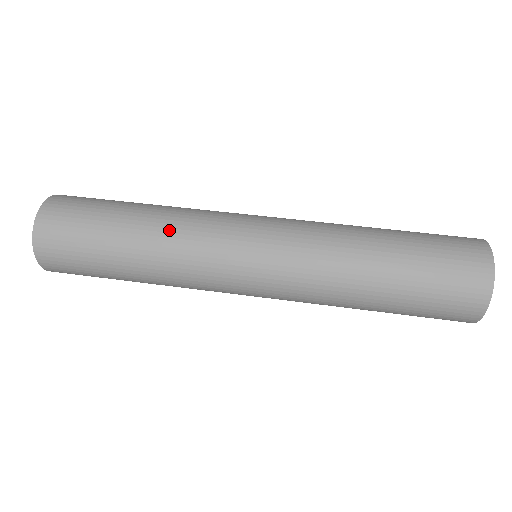
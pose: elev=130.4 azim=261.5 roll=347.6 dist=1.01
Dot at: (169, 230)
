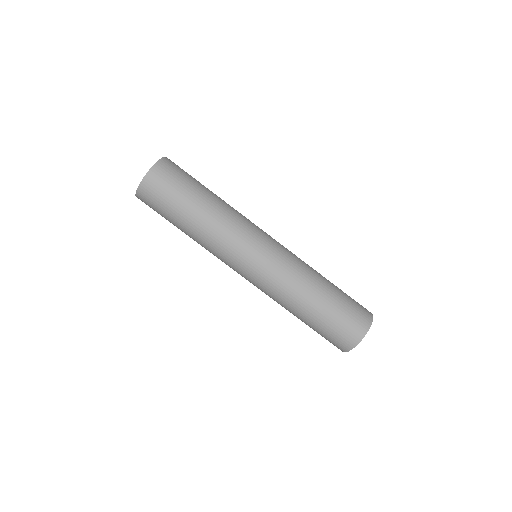
Dot at: (205, 240)
